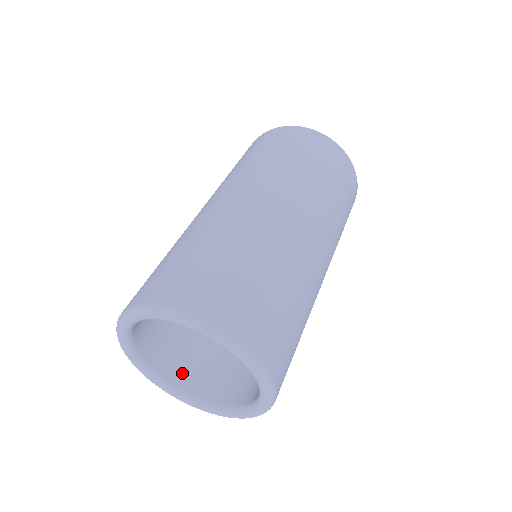
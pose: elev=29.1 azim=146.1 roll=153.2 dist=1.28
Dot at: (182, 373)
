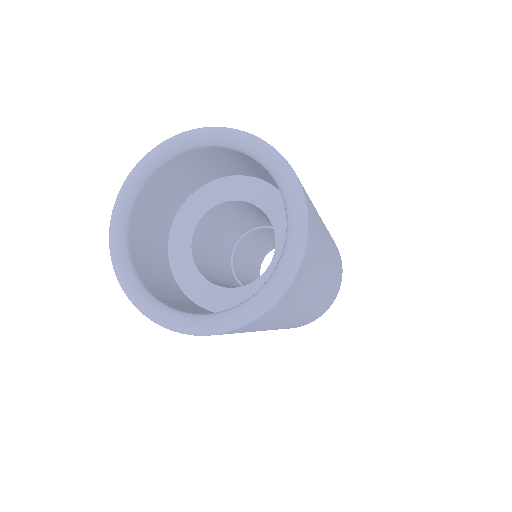
Dot at: (174, 305)
